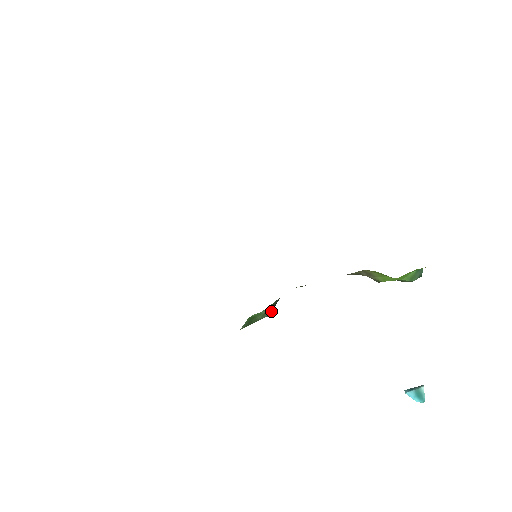
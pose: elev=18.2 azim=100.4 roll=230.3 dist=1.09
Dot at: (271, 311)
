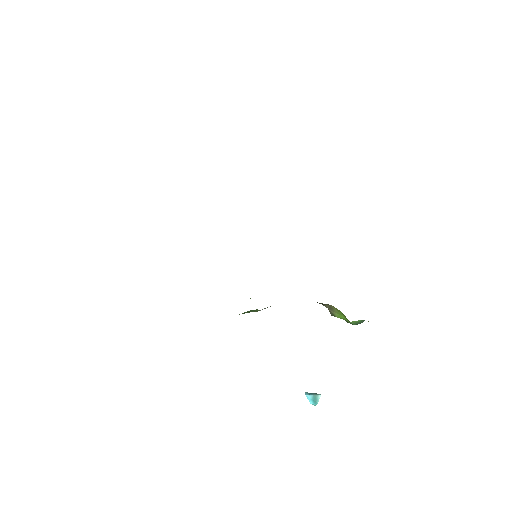
Dot at: occluded
